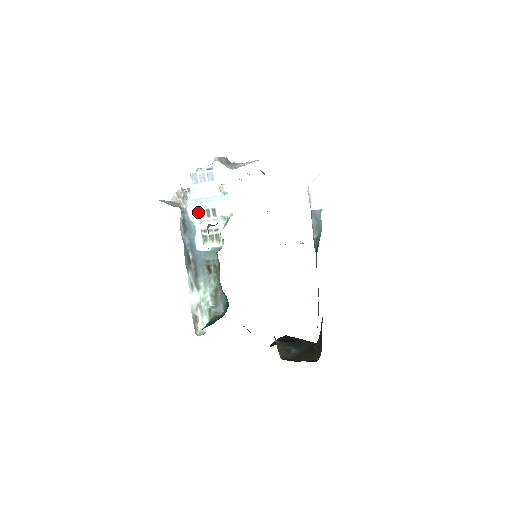
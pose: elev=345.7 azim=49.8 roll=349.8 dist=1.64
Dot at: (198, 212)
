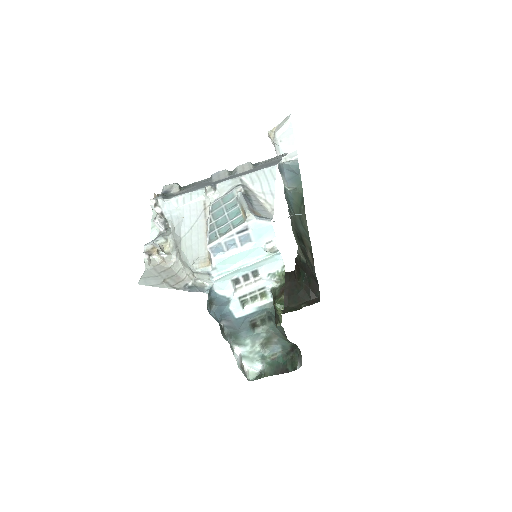
Dot at: (231, 283)
